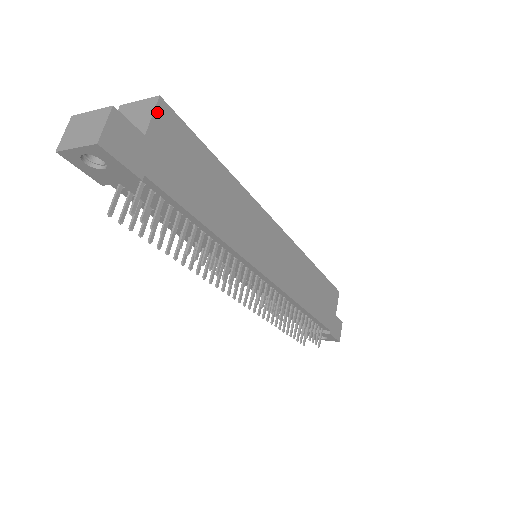
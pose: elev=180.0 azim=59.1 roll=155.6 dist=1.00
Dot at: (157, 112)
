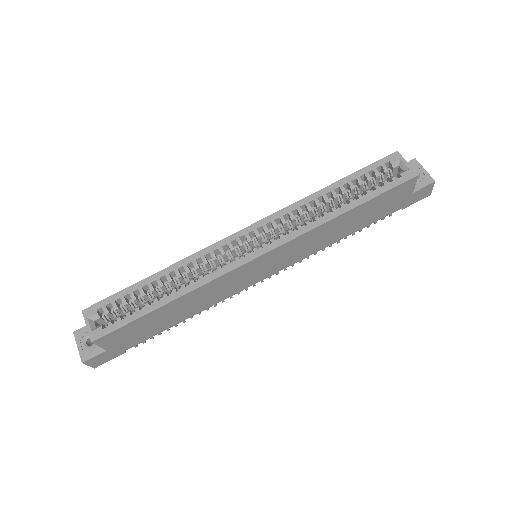
Dot at: (99, 344)
